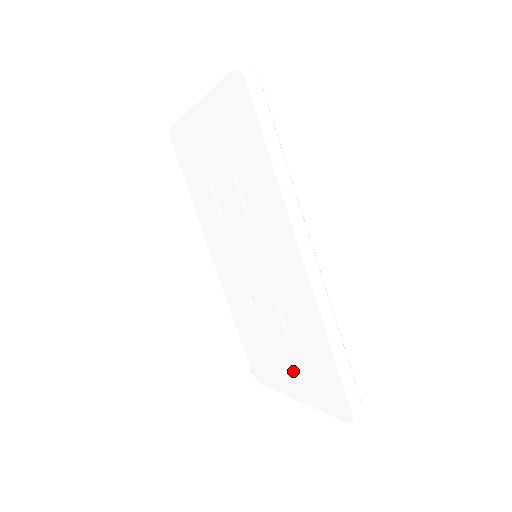
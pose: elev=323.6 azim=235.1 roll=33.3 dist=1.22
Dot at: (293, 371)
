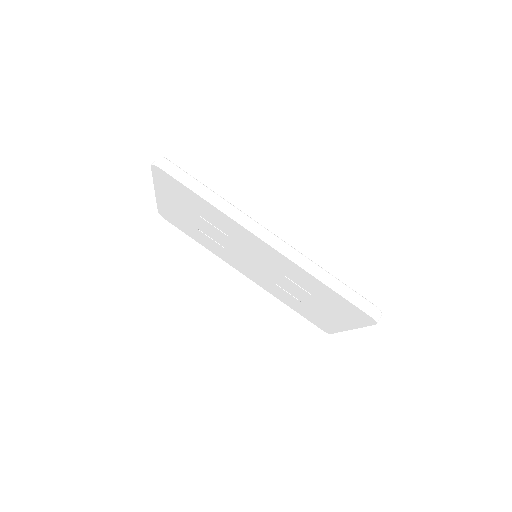
Dot at: (331, 313)
